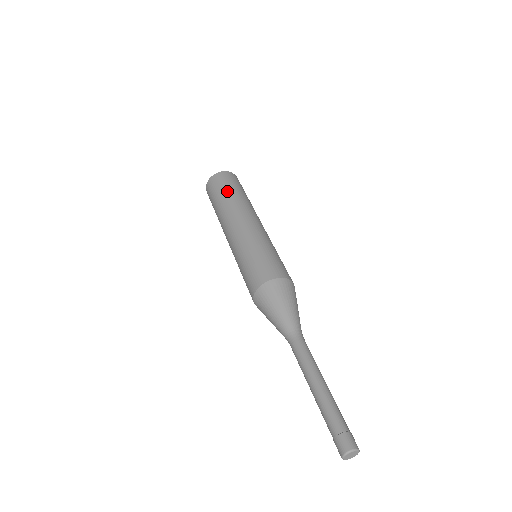
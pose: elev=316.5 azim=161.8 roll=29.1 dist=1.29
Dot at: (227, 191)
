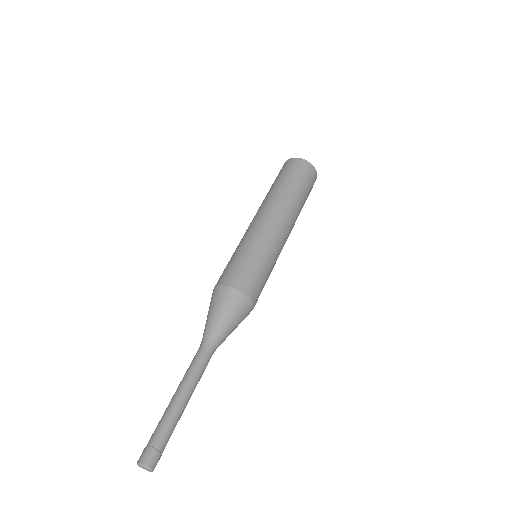
Dot at: (271, 186)
